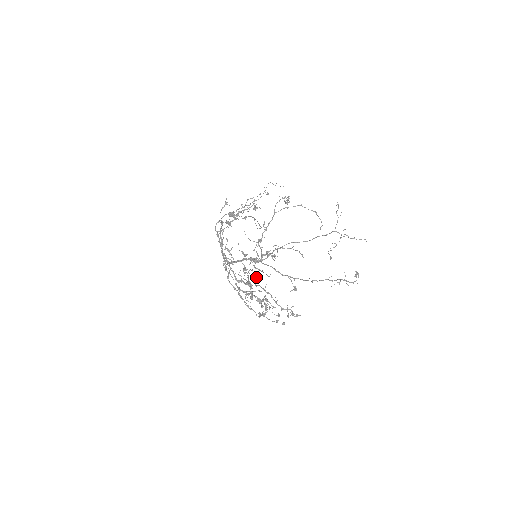
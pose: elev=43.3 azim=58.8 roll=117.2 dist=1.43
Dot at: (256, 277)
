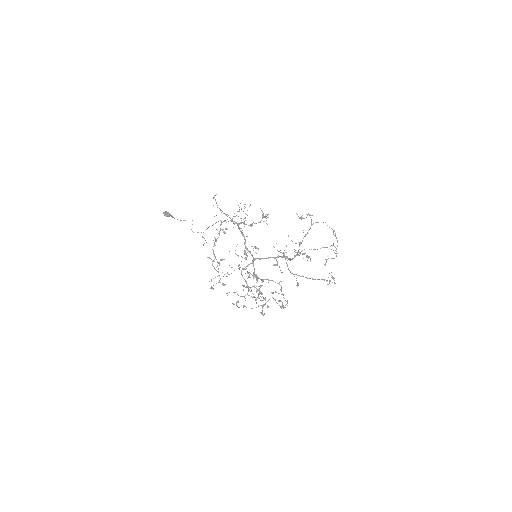
Dot at: (249, 274)
